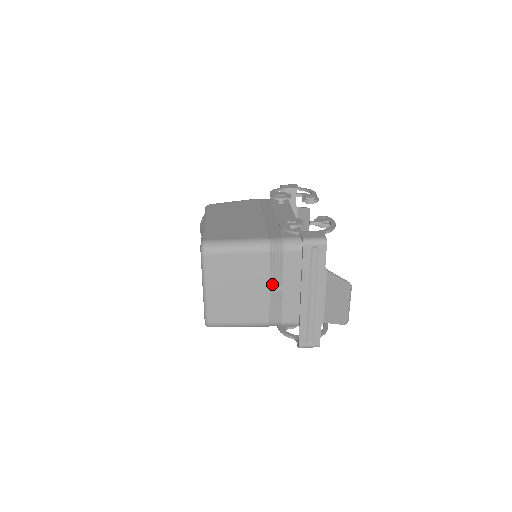
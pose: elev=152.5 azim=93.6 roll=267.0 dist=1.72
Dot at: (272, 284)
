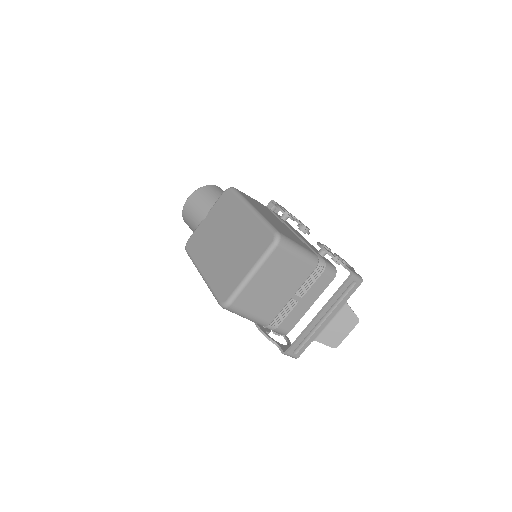
Dot at: (297, 293)
